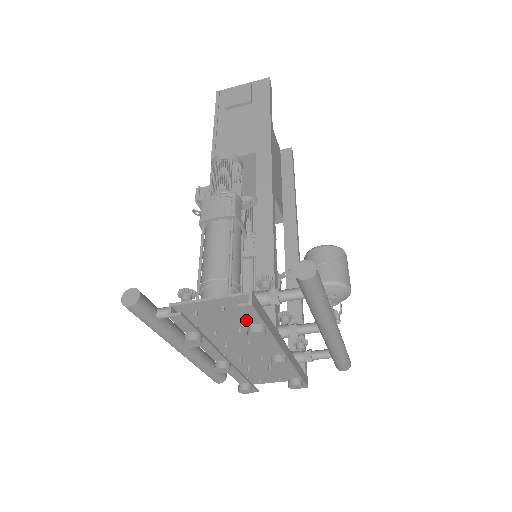
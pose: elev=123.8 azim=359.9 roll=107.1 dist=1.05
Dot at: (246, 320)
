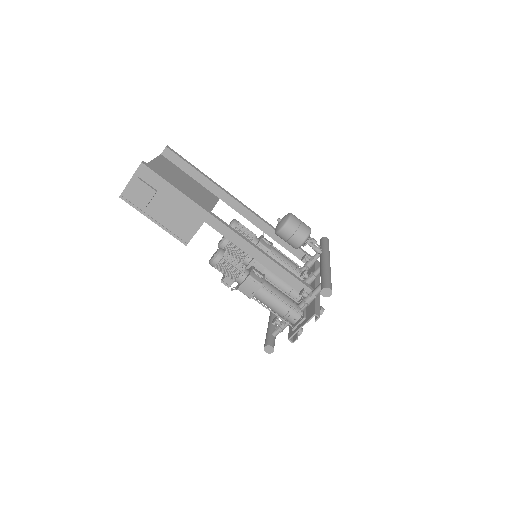
Dot at: occluded
